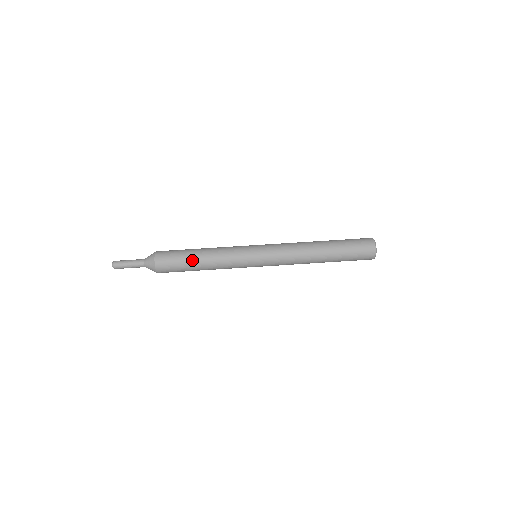
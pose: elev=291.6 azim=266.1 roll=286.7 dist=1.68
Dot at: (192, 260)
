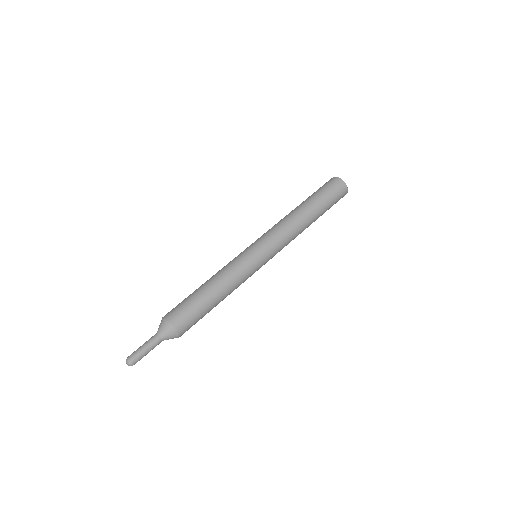
Dot at: (206, 298)
